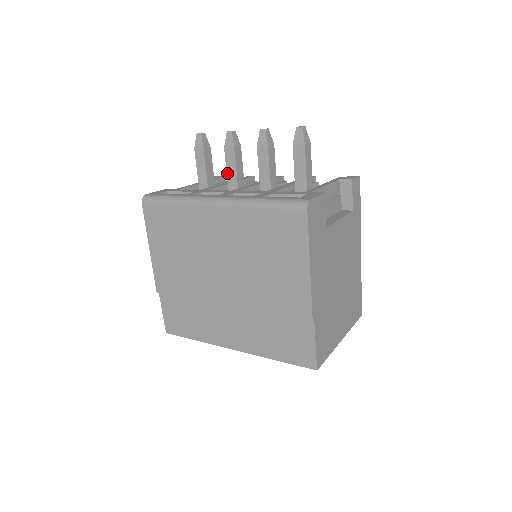
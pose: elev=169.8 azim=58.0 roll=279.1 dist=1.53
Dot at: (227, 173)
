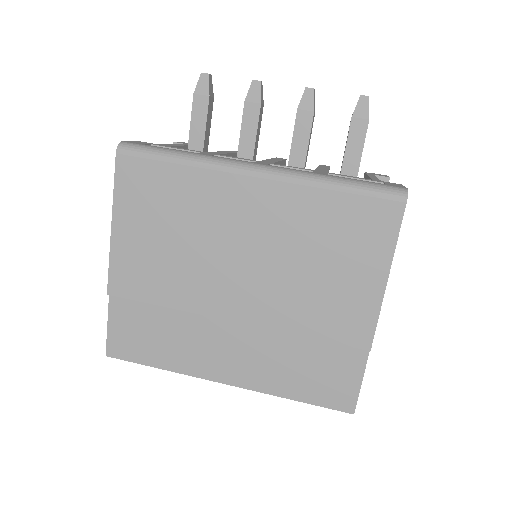
Dot at: (240, 137)
